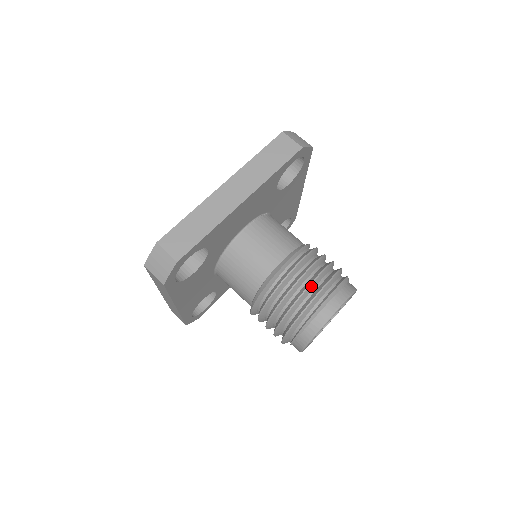
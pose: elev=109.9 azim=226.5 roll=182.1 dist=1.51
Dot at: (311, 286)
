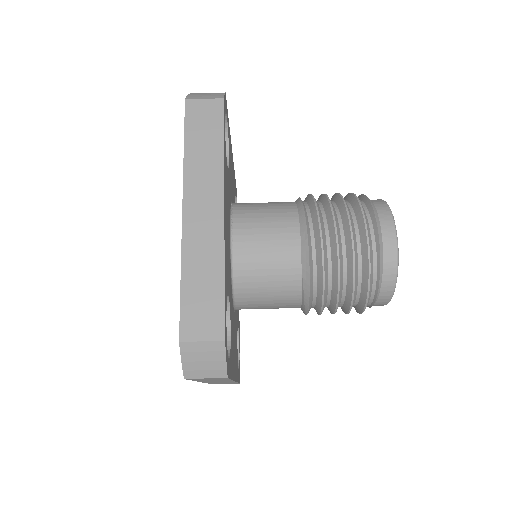
Dot at: (353, 234)
